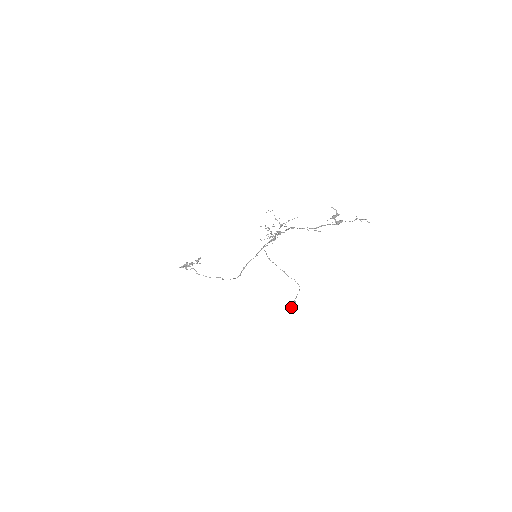
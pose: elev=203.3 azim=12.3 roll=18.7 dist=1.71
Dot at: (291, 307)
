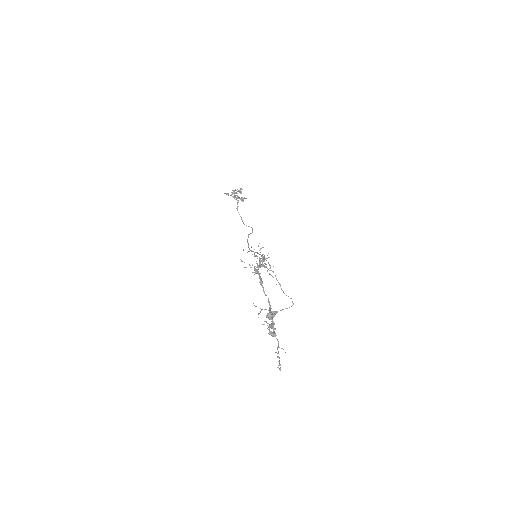
Dot at: (267, 315)
